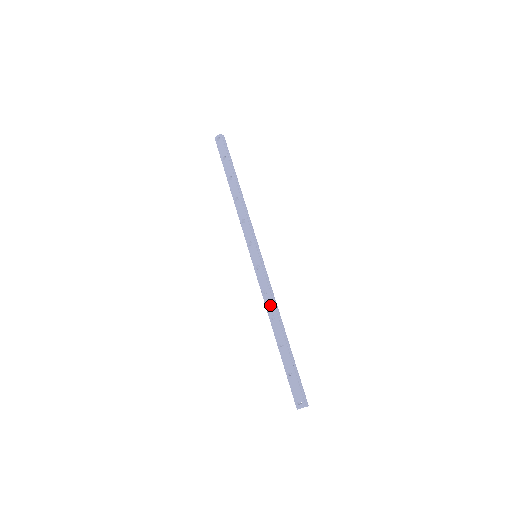
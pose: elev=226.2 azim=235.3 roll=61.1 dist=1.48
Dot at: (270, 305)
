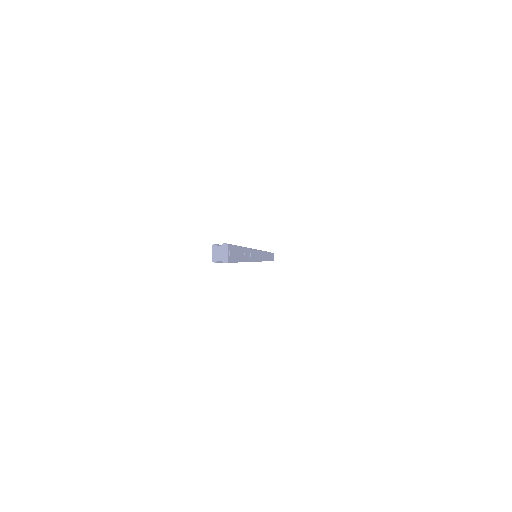
Dot at: occluded
